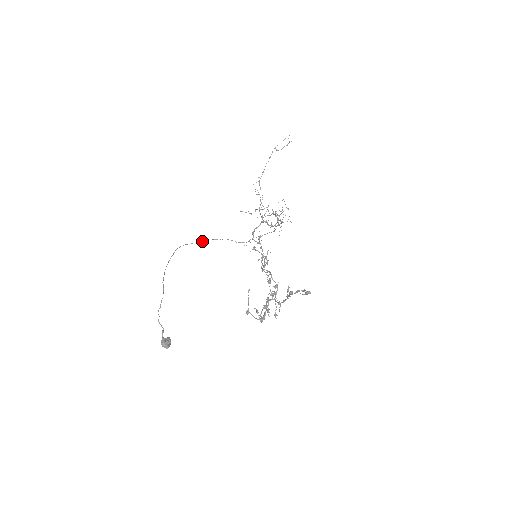
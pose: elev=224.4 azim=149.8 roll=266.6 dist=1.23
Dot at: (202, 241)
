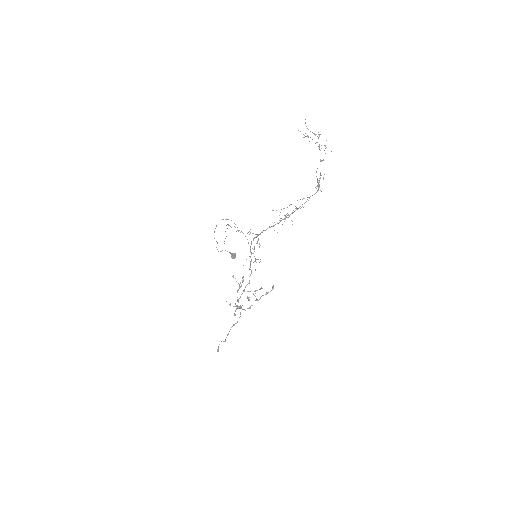
Dot at: occluded
